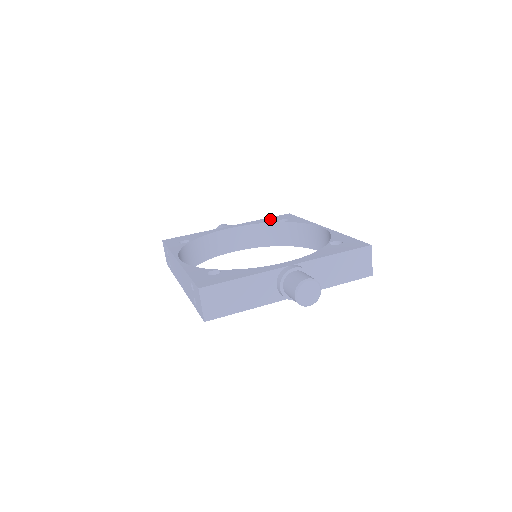
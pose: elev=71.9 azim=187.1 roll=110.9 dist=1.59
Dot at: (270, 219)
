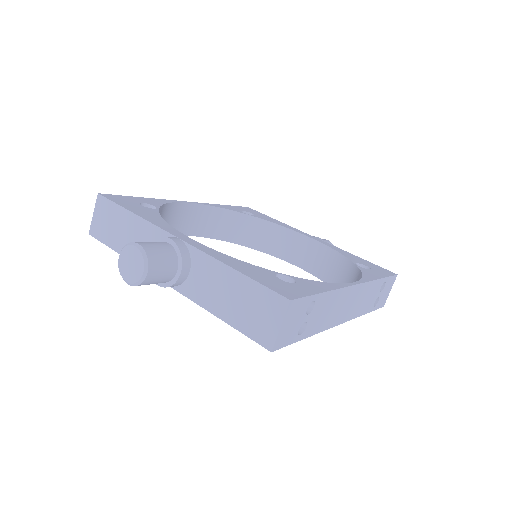
Dot at: (360, 259)
